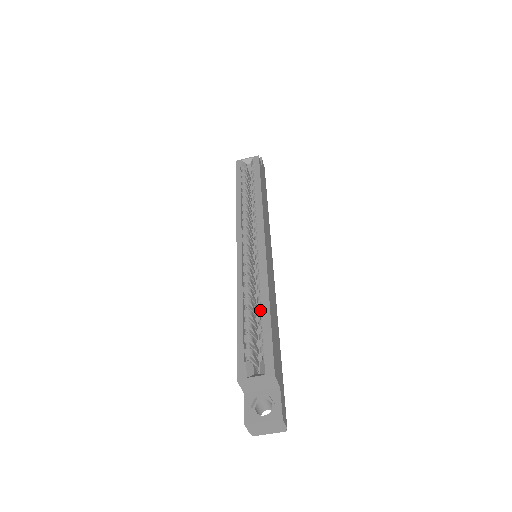
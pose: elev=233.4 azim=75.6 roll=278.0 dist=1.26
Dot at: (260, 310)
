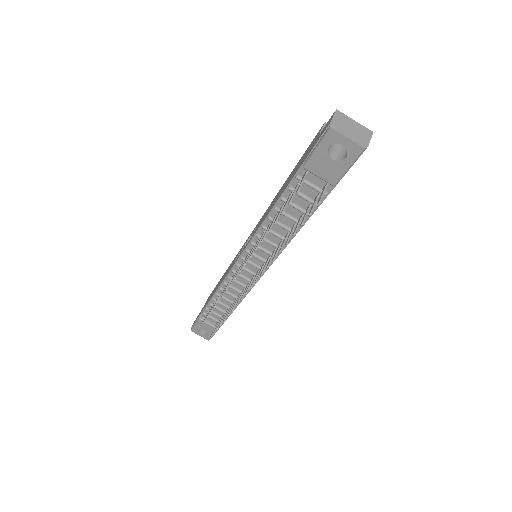
Dot at: occluded
